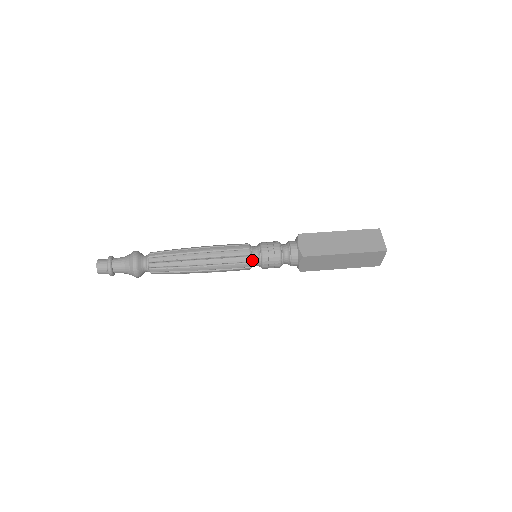
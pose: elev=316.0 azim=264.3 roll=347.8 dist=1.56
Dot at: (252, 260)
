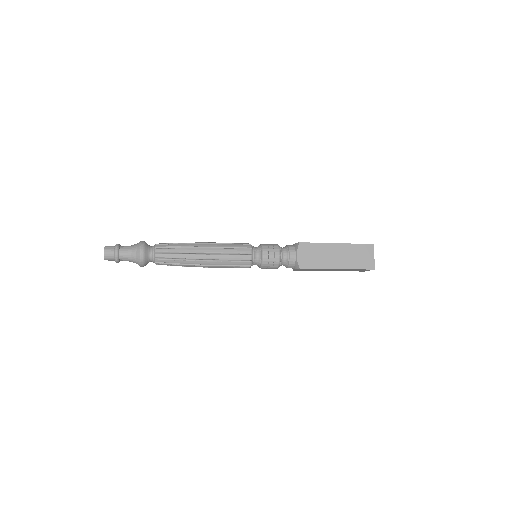
Dot at: (253, 249)
